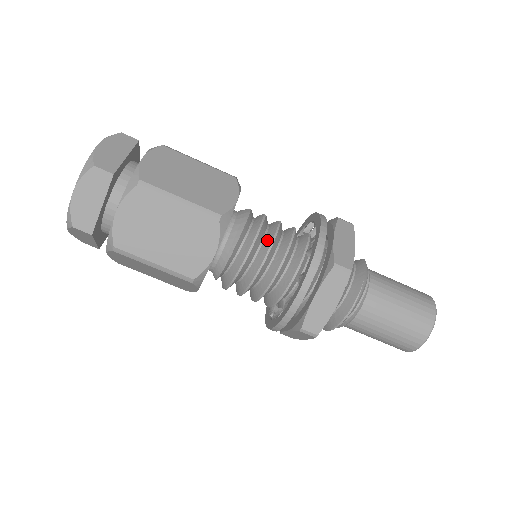
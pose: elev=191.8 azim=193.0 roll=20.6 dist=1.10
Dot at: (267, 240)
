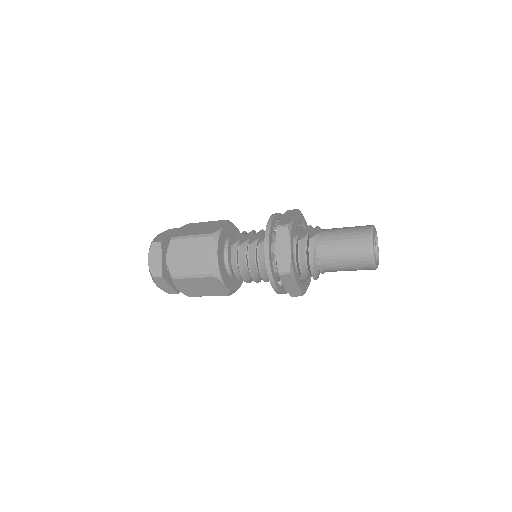
Dot at: (247, 262)
